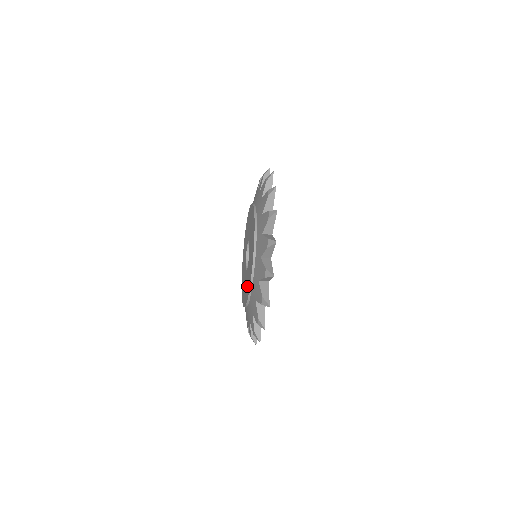
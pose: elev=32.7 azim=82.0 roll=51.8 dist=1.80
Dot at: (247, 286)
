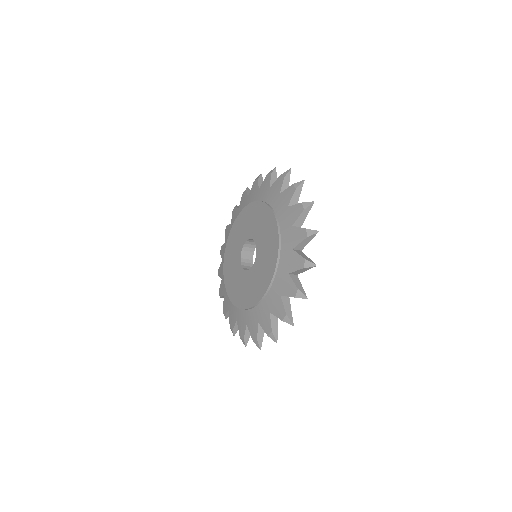
Dot at: (239, 292)
